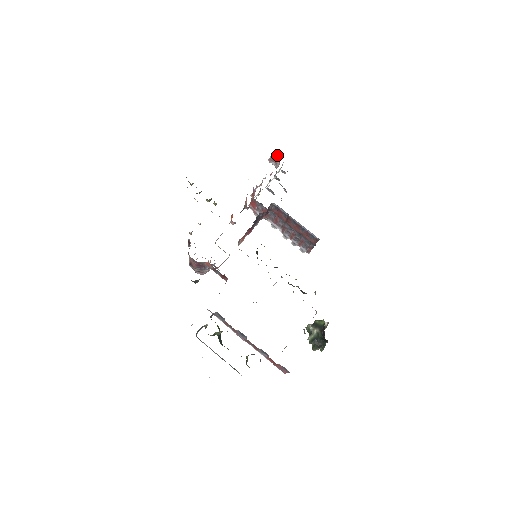
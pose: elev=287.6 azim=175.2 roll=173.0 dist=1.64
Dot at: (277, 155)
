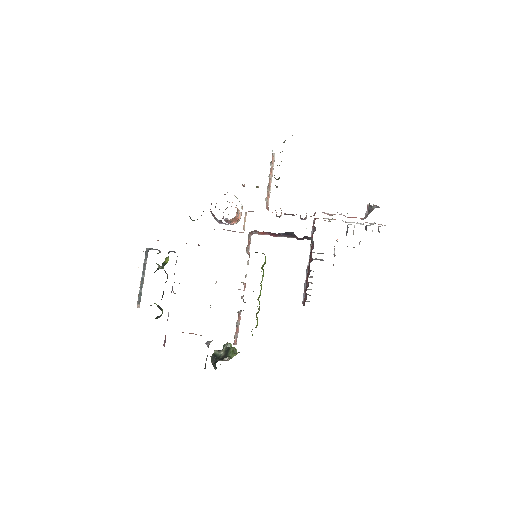
Dot at: occluded
